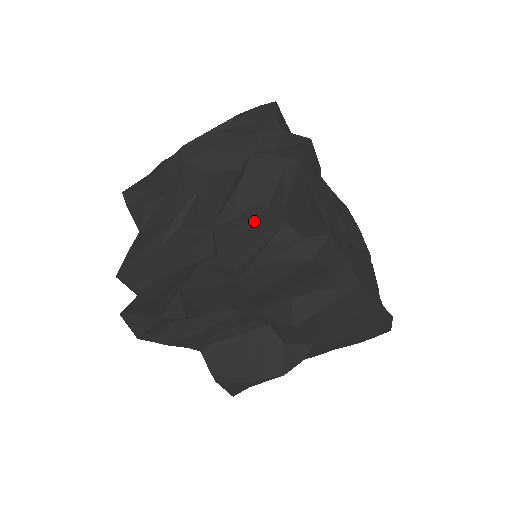
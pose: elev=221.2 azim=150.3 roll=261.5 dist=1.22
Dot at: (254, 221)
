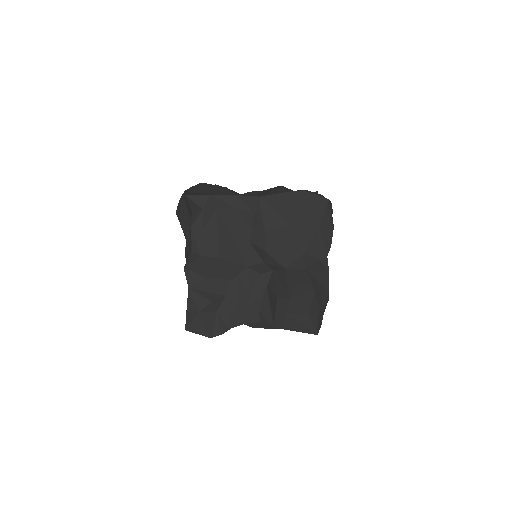
Dot at: occluded
